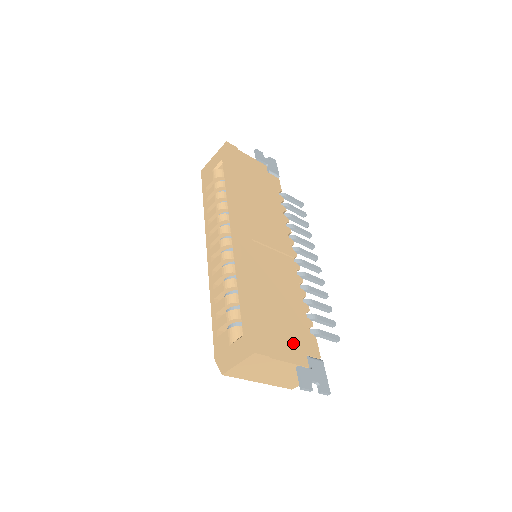
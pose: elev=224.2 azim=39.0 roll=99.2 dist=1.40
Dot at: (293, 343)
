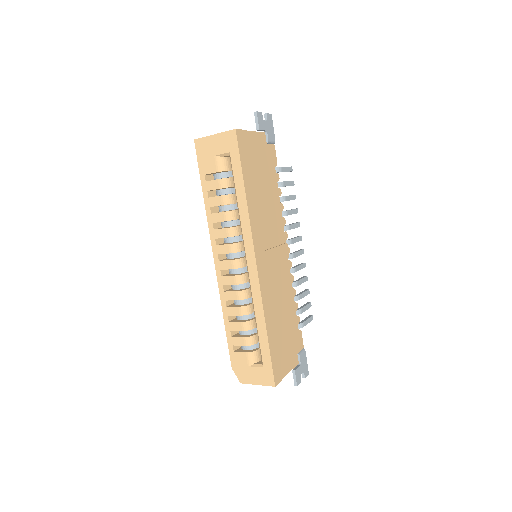
Dot at: (291, 351)
